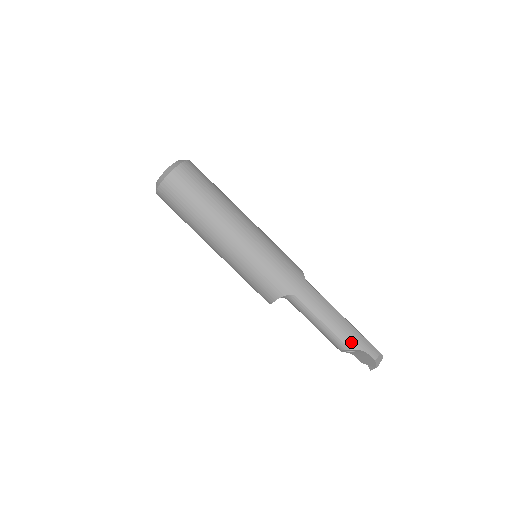
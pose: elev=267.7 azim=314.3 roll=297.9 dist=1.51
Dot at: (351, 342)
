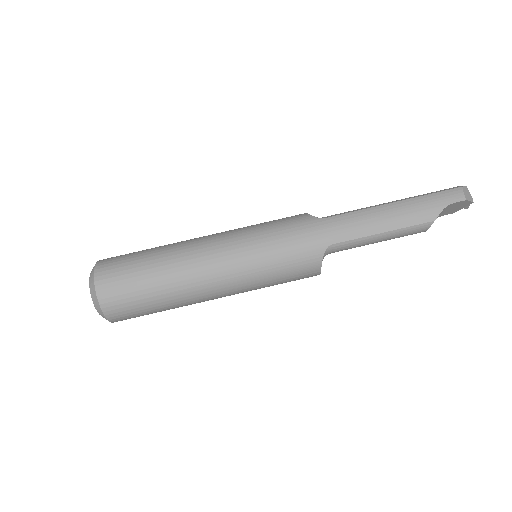
Dot at: (426, 214)
